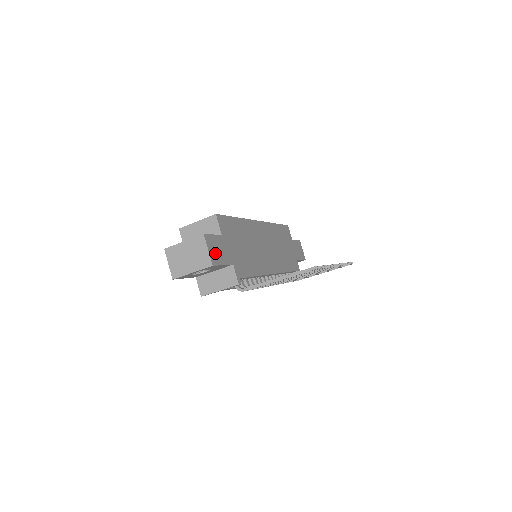
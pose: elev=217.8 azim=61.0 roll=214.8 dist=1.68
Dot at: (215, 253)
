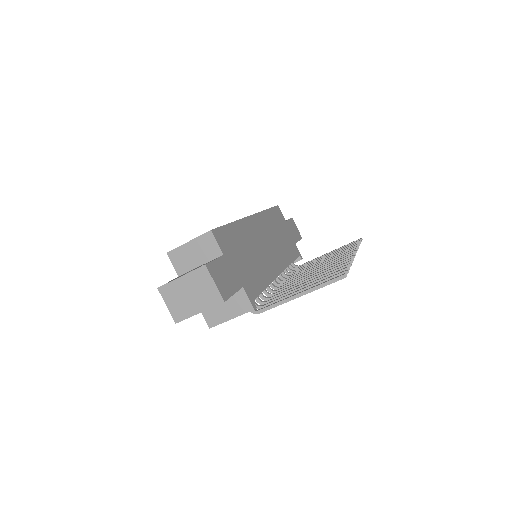
Dot at: (222, 283)
